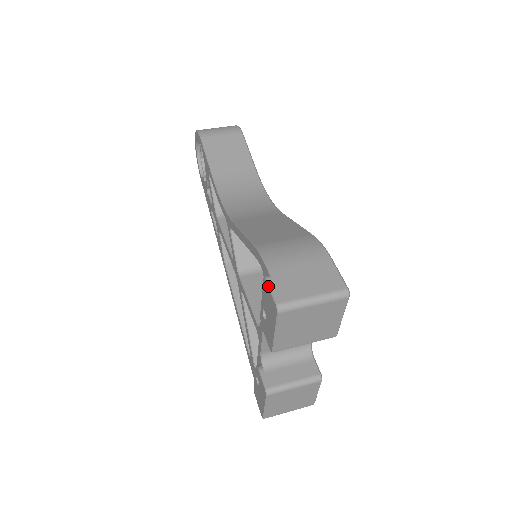
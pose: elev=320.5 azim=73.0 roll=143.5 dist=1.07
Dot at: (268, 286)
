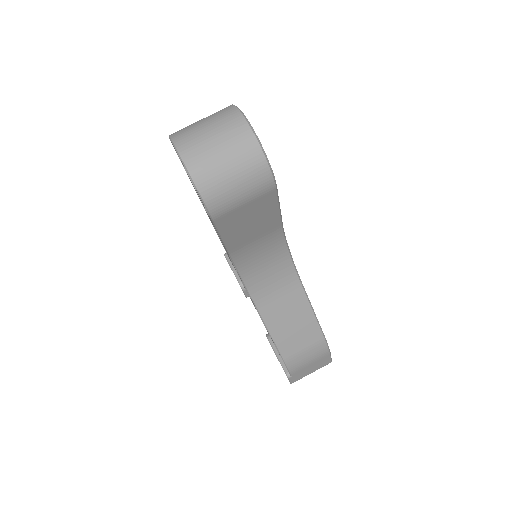
Dot at: occluded
